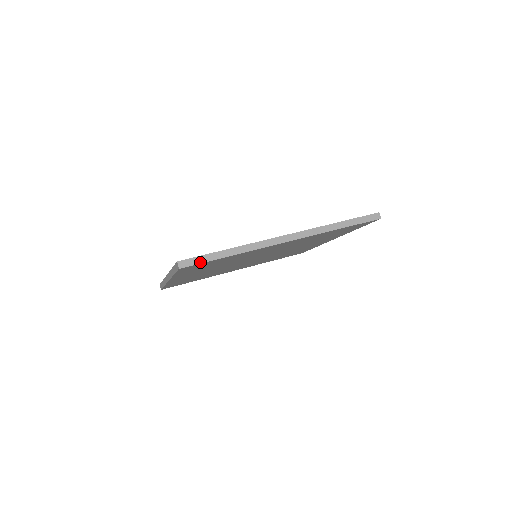
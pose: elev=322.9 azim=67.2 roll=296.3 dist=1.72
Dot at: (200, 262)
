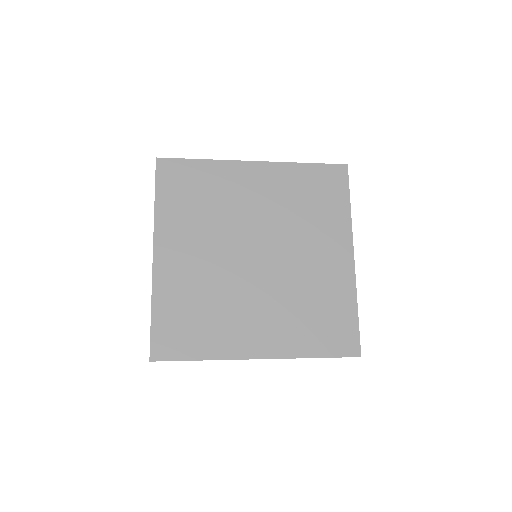
Dot at: (175, 159)
